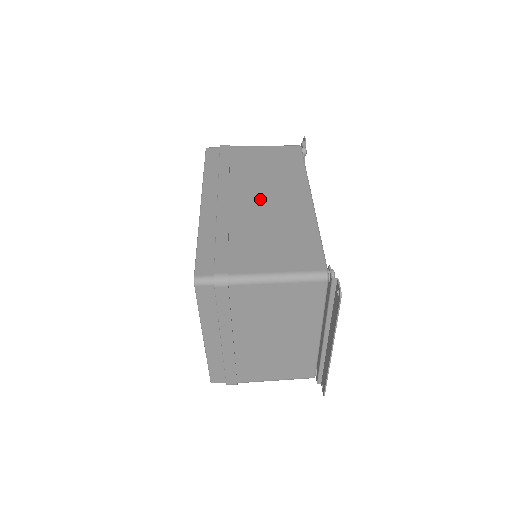
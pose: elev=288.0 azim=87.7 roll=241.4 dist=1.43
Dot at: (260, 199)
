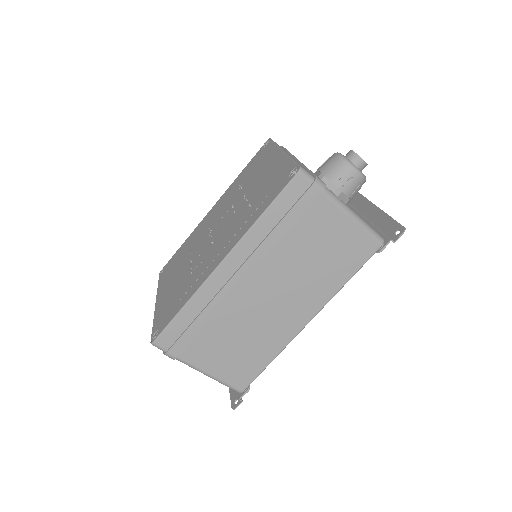
Dot at: (270, 297)
